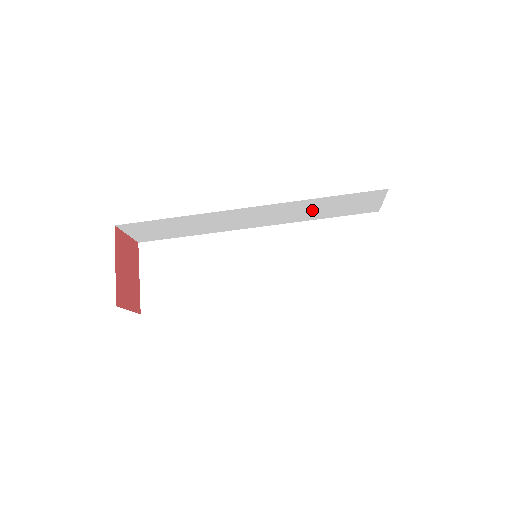
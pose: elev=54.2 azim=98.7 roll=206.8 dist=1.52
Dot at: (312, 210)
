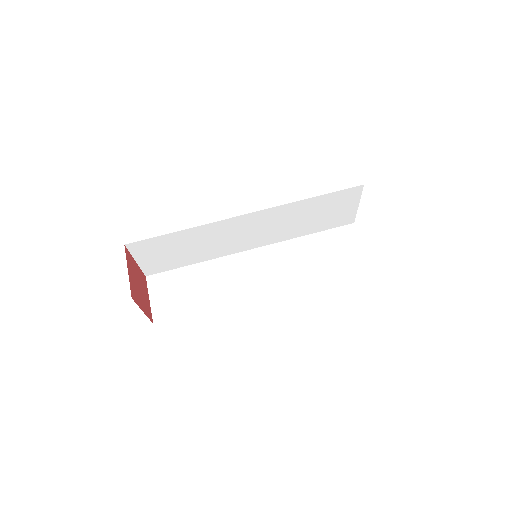
Dot at: (307, 259)
